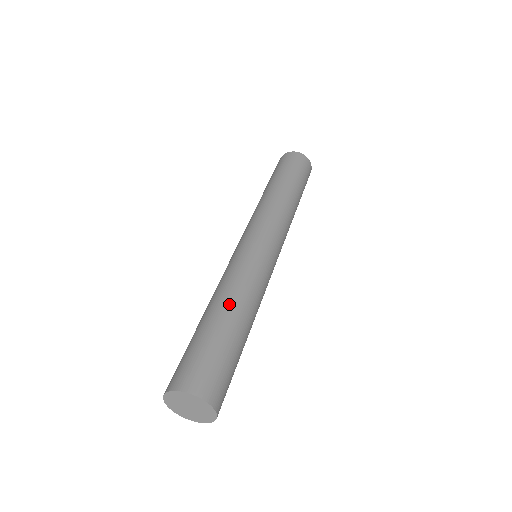
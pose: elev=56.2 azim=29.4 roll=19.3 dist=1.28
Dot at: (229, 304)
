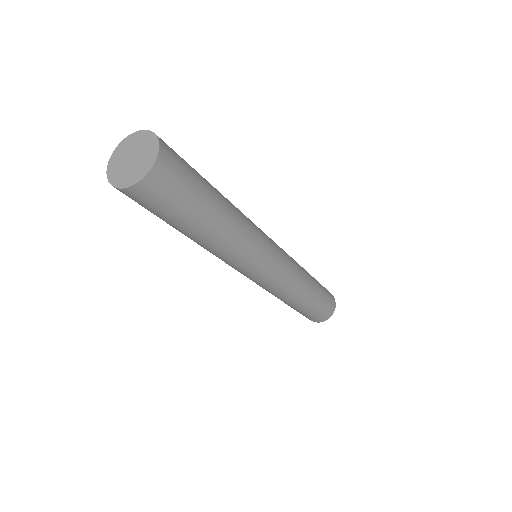
Dot at: occluded
